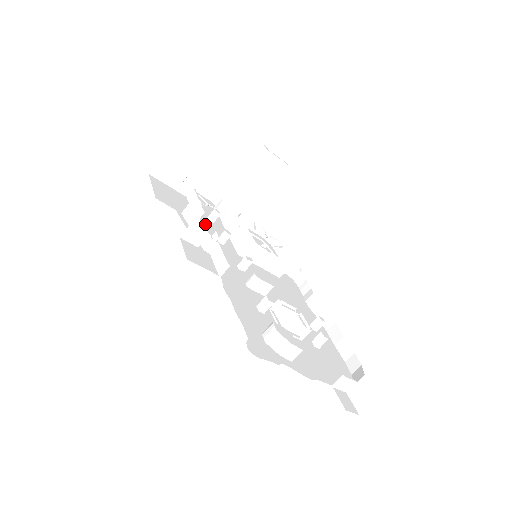
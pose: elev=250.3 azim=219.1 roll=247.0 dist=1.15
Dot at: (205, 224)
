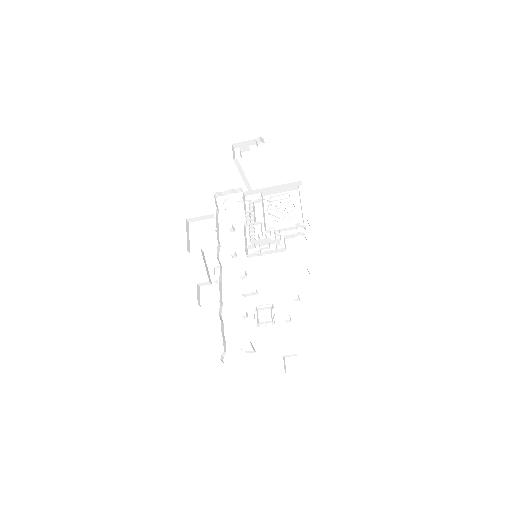
Dot at: (226, 243)
